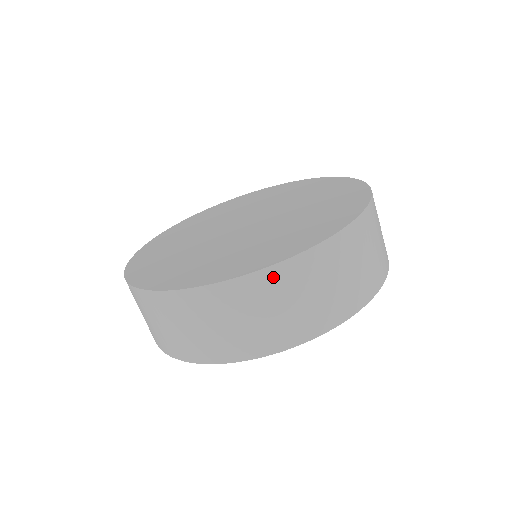
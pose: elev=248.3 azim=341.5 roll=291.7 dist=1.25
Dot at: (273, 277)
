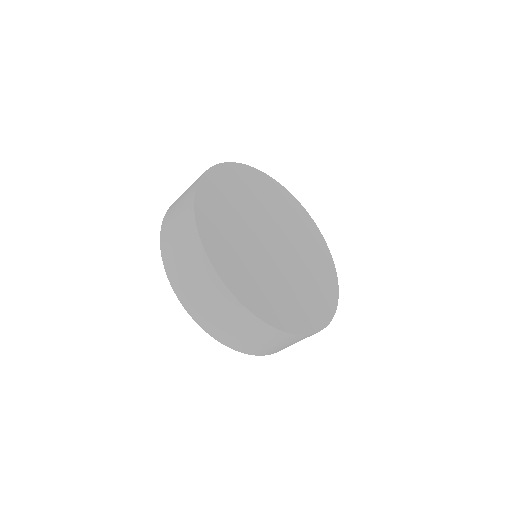
Dot at: (293, 338)
